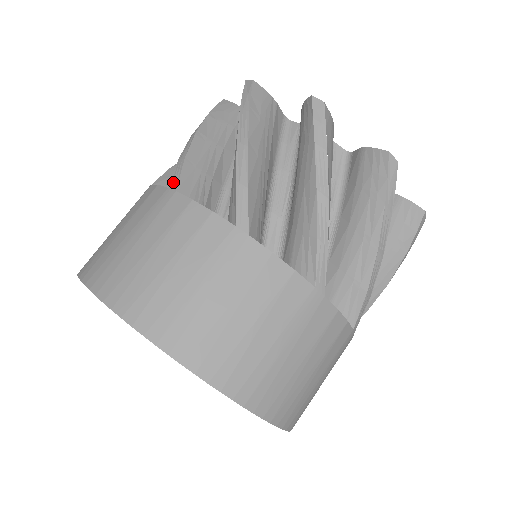
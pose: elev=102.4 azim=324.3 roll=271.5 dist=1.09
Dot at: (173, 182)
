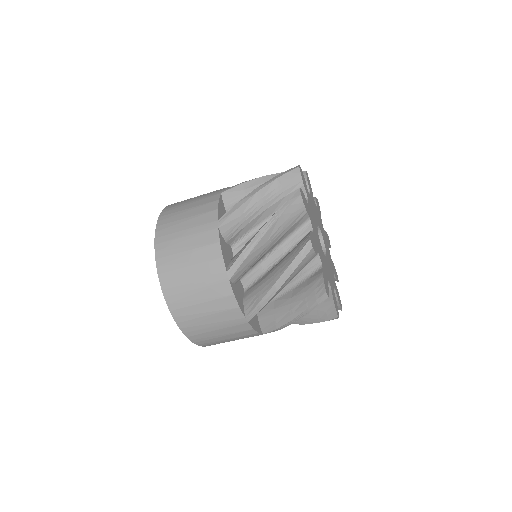
Dot at: (249, 317)
